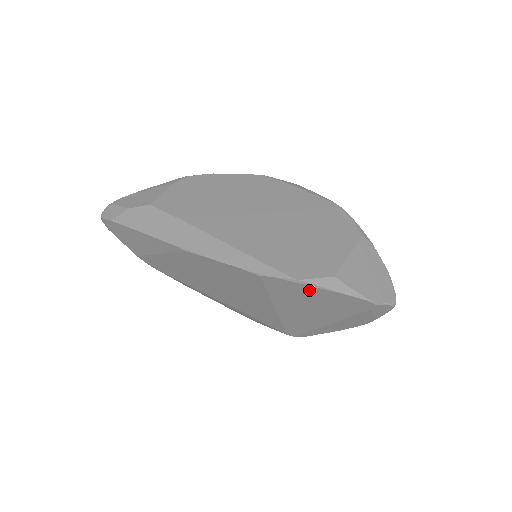
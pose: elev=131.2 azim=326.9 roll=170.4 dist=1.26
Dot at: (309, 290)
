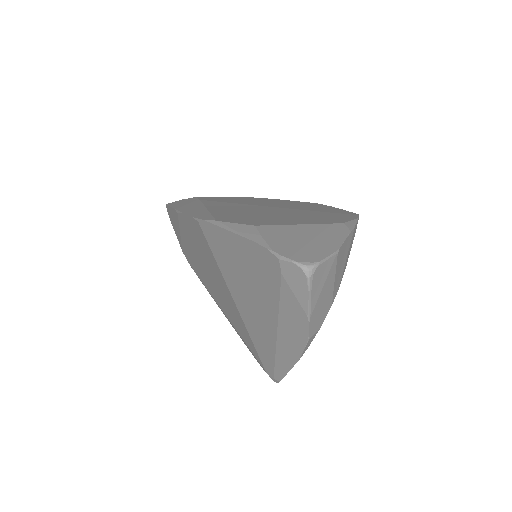
Dot at: (229, 240)
